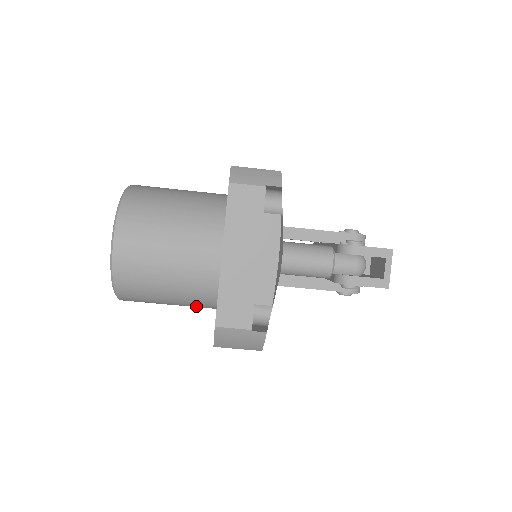
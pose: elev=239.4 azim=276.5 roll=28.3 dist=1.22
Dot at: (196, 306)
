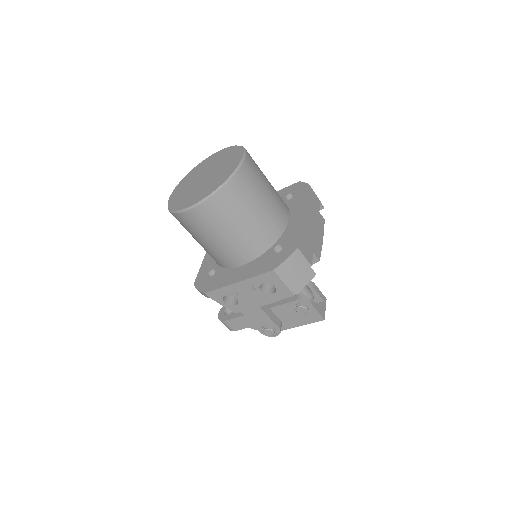
Dot at: (244, 247)
